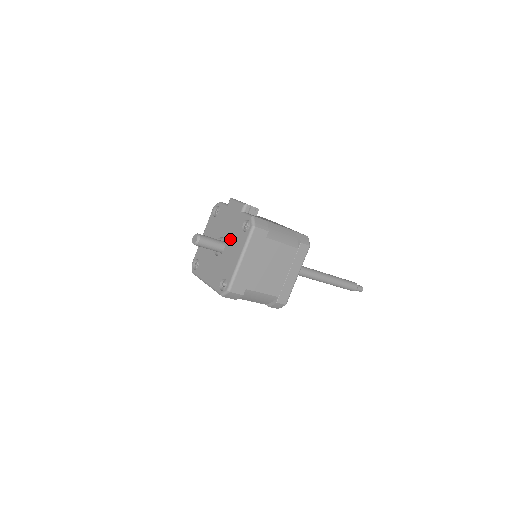
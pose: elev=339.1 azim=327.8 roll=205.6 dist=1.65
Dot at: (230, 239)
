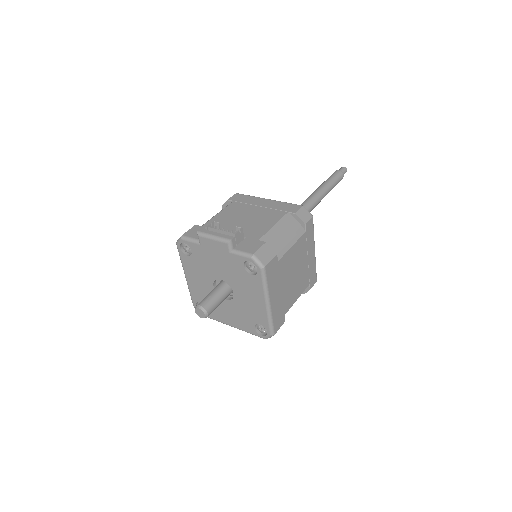
Dot at: (235, 283)
